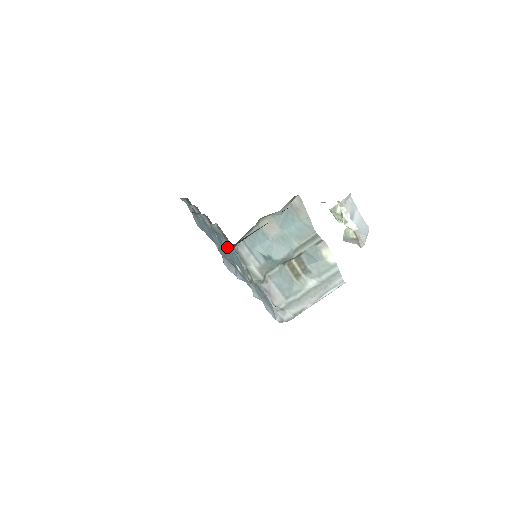
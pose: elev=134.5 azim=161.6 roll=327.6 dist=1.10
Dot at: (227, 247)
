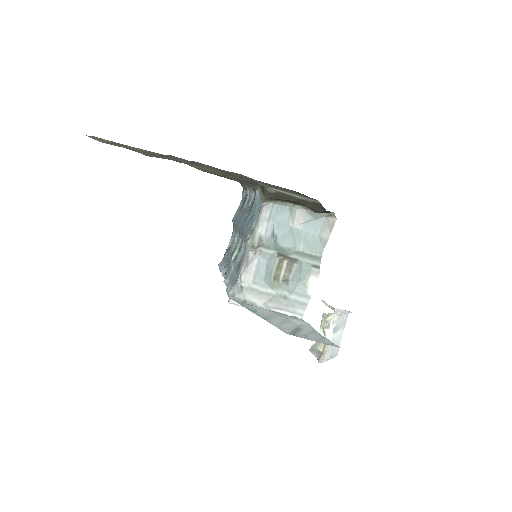
Dot at: (260, 196)
